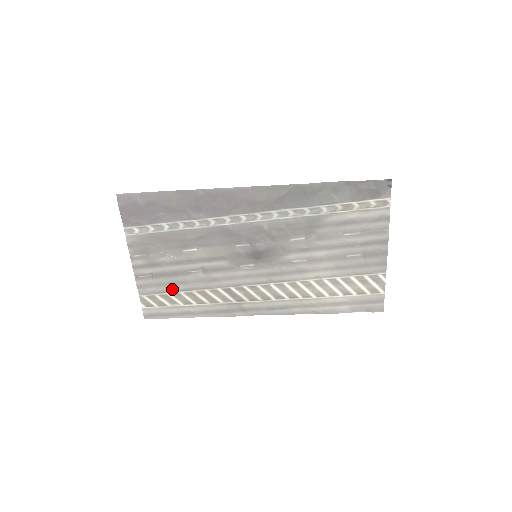
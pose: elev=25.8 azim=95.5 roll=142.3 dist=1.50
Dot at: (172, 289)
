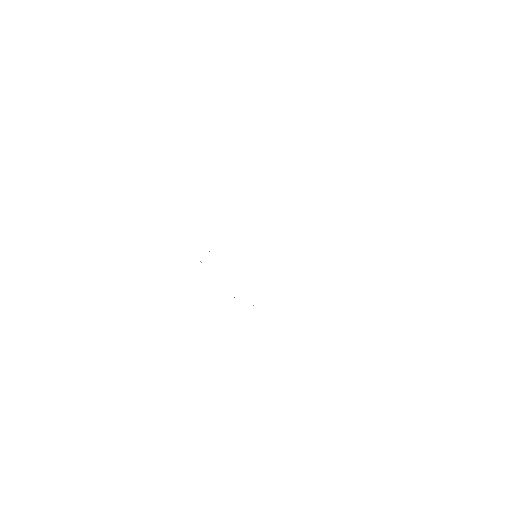
Dot at: occluded
